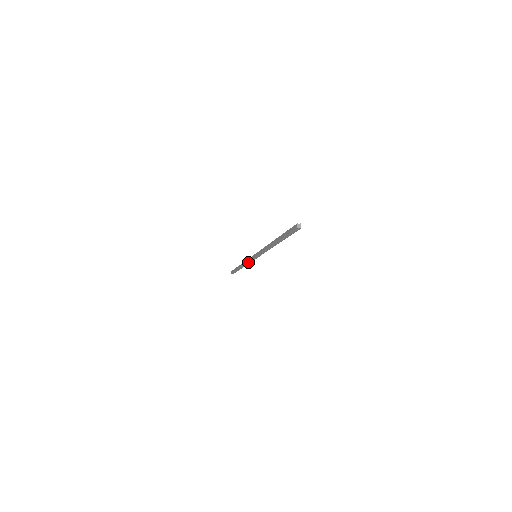
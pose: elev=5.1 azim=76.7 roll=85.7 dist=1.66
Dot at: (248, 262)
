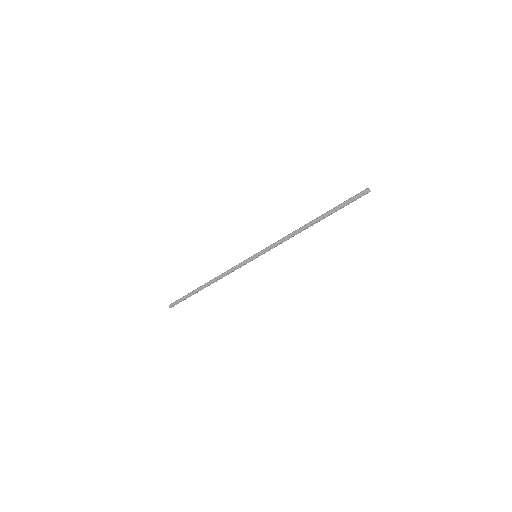
Dot at: (233, 270)
